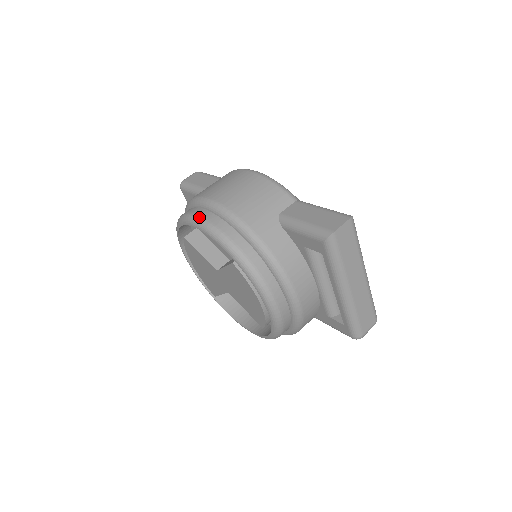
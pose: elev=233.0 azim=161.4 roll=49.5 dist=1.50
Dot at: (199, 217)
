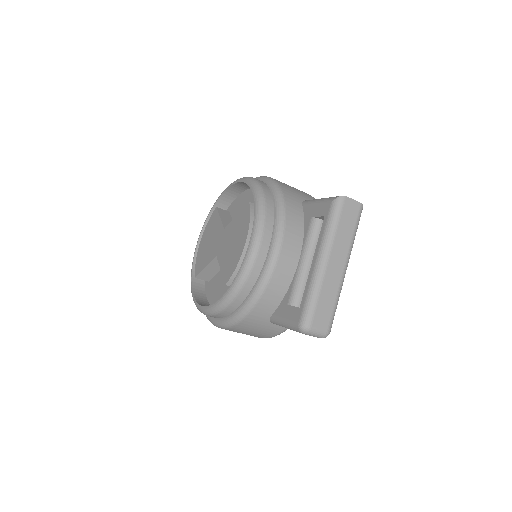
Dot at: occluded
